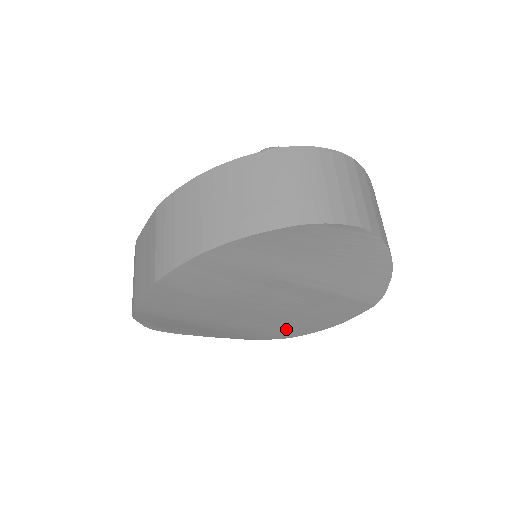
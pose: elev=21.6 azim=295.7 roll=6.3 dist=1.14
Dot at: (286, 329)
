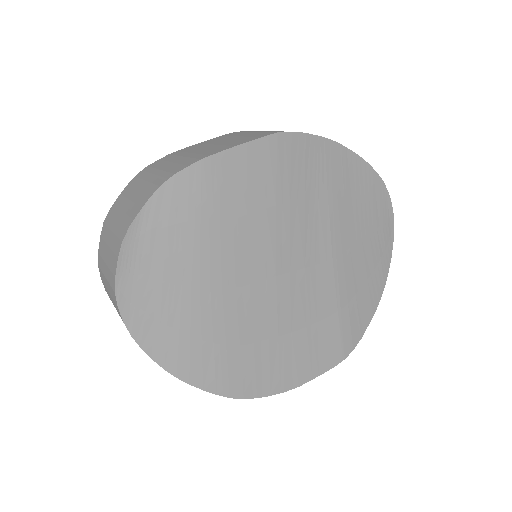
Dot at: (249, 363)
